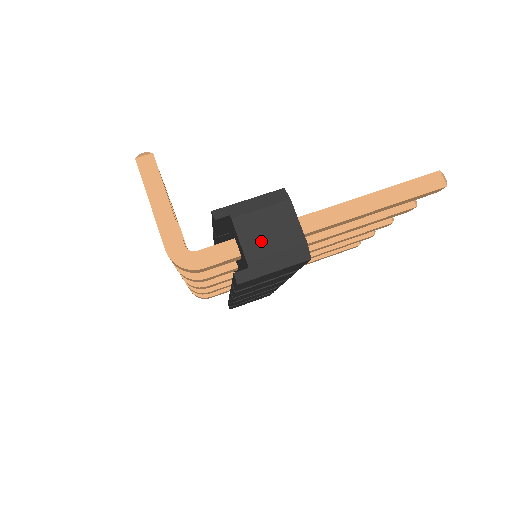
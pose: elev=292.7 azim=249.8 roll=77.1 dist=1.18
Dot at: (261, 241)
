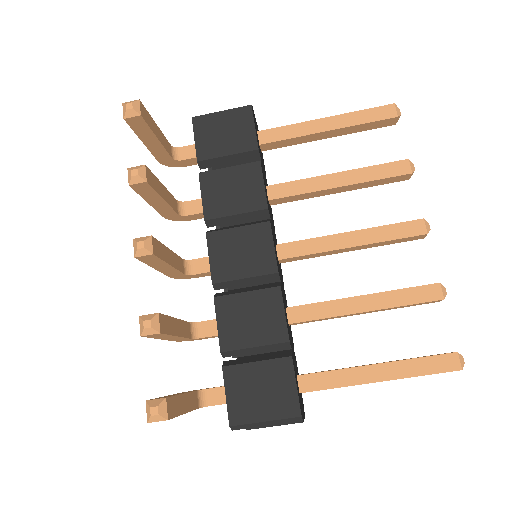
Dot at: occluded
